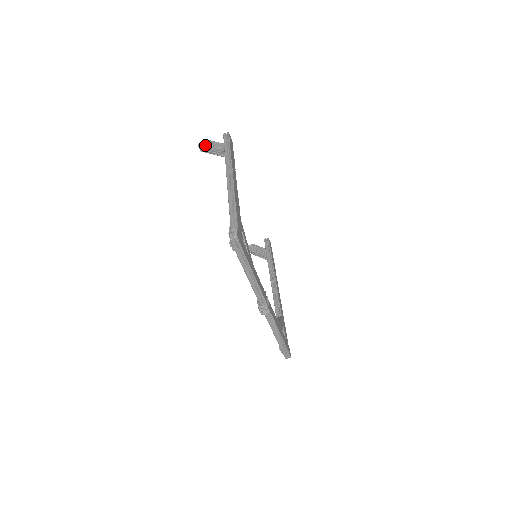
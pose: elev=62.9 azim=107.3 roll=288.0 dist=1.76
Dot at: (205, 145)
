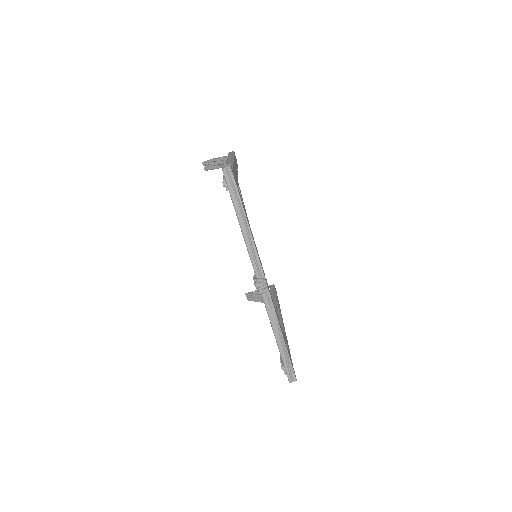
Dot at: (210, 160)
